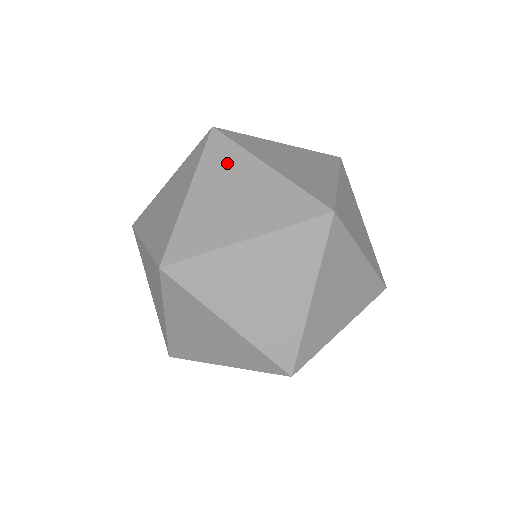
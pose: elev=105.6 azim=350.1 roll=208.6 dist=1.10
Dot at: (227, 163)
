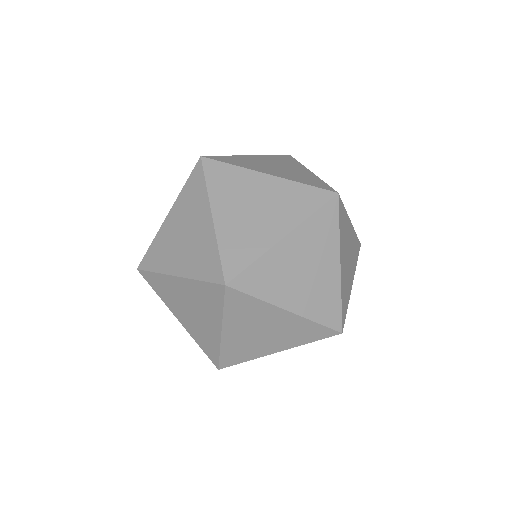
Dot at: (285, 161)
